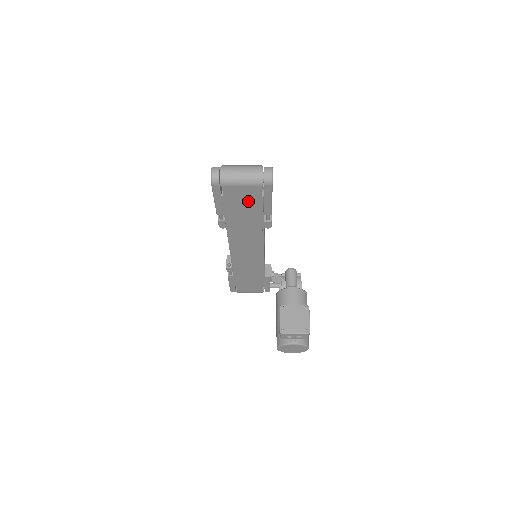
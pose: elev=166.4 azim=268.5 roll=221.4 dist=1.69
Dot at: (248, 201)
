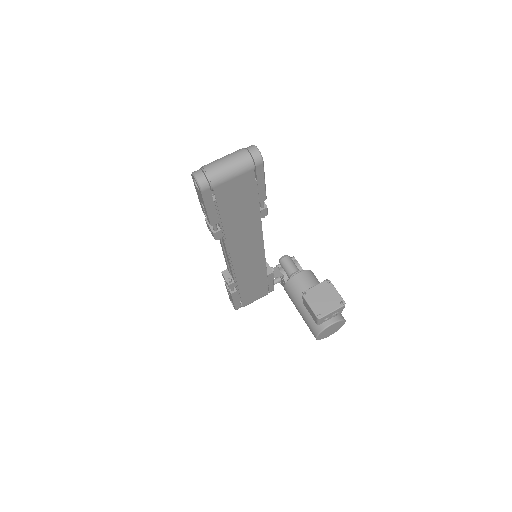
Dot at: (242, 194)
